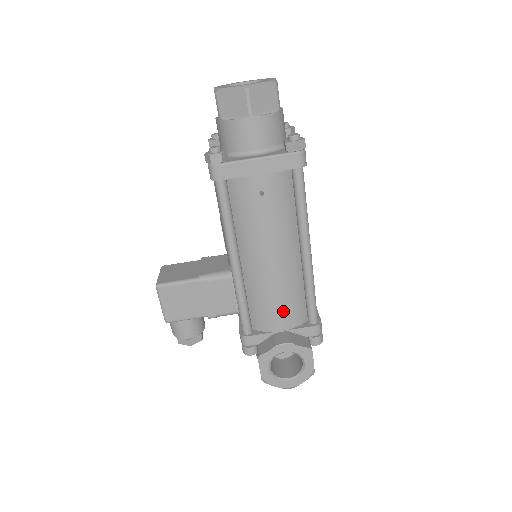
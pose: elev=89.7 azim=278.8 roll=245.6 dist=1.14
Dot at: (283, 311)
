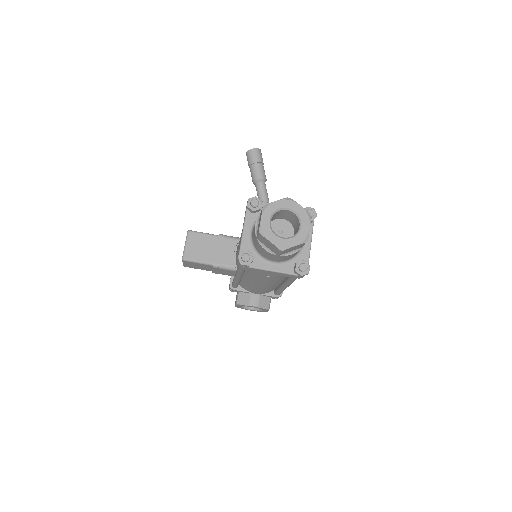
Dot at: (260, 292)
